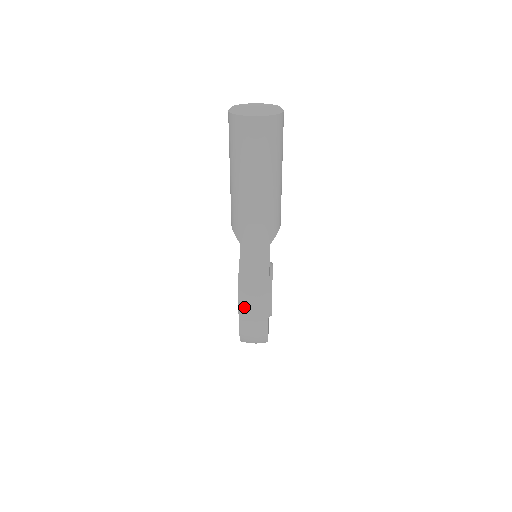
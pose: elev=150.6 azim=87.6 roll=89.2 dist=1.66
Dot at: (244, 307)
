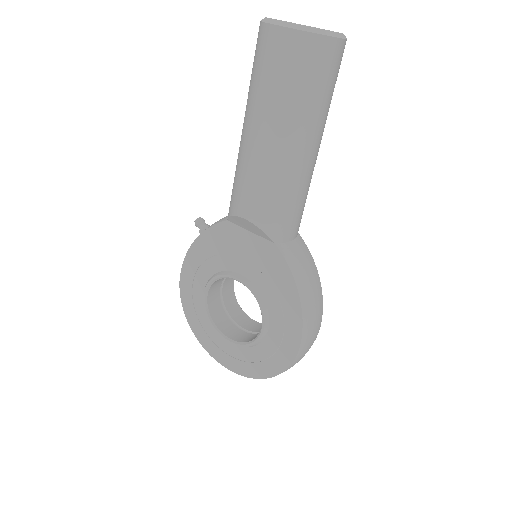
Dot at: (308, 327)
